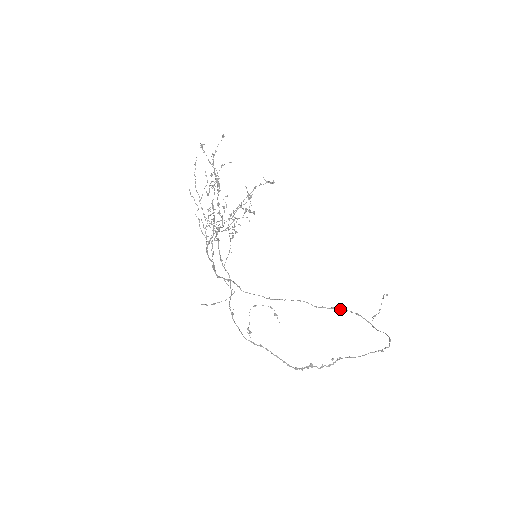
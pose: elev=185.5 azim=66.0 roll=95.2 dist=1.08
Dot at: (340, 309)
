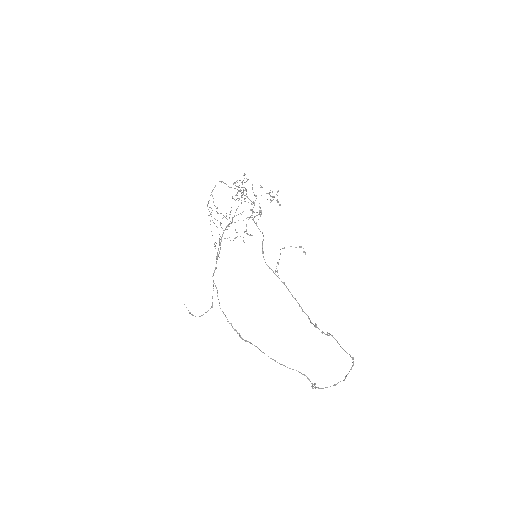
Dot at: occluded
